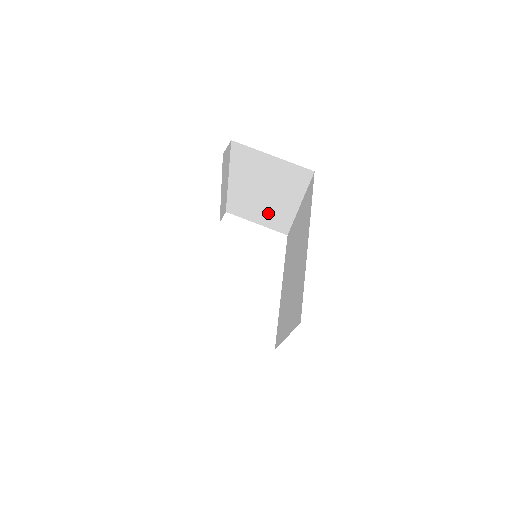
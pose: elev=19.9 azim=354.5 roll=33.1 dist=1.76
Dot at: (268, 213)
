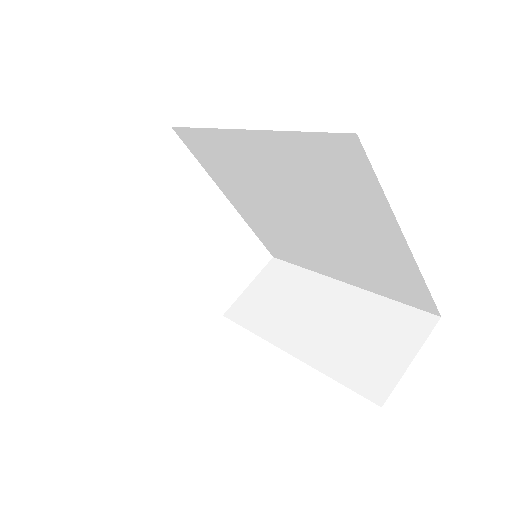
Dot at: occluded
